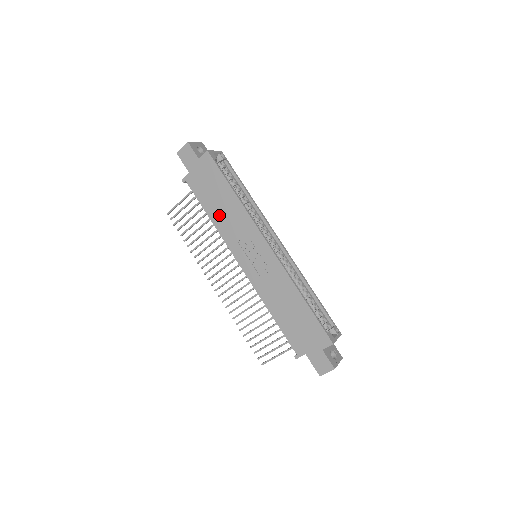
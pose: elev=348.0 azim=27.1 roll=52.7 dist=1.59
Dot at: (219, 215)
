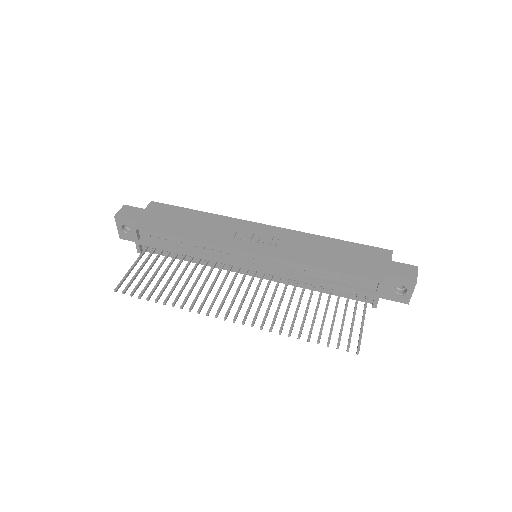
Dot at: (197, 232)
